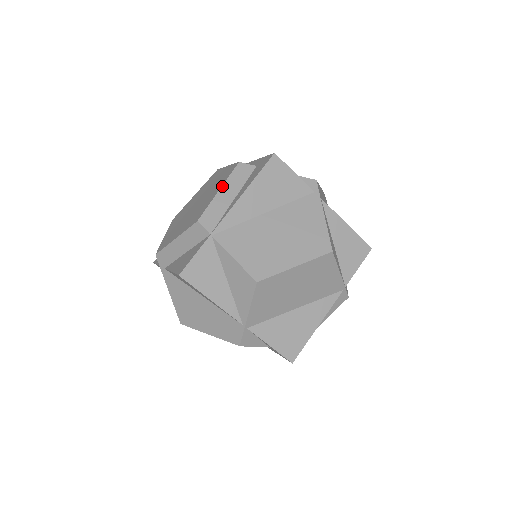
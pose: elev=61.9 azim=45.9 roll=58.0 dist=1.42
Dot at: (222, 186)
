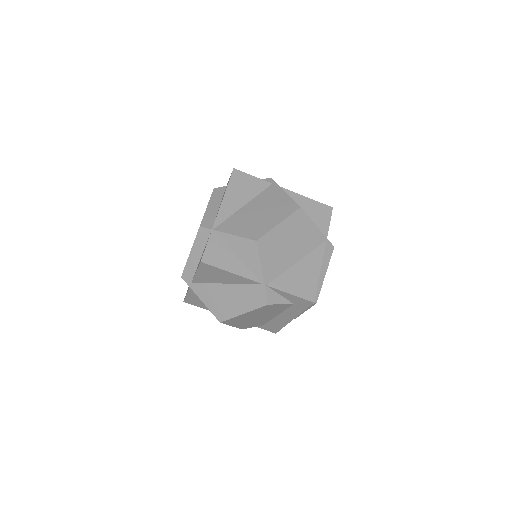
Dot at: (208, 204)
